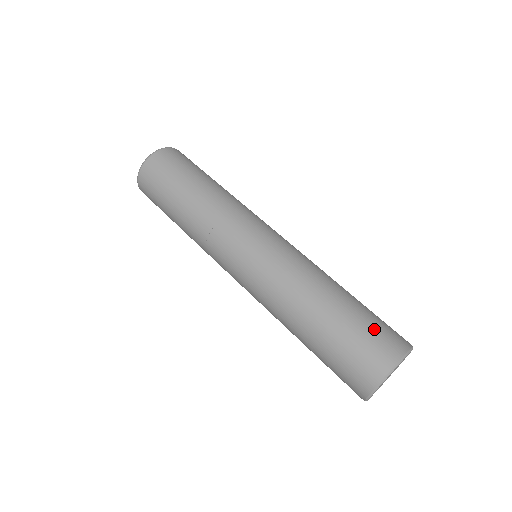
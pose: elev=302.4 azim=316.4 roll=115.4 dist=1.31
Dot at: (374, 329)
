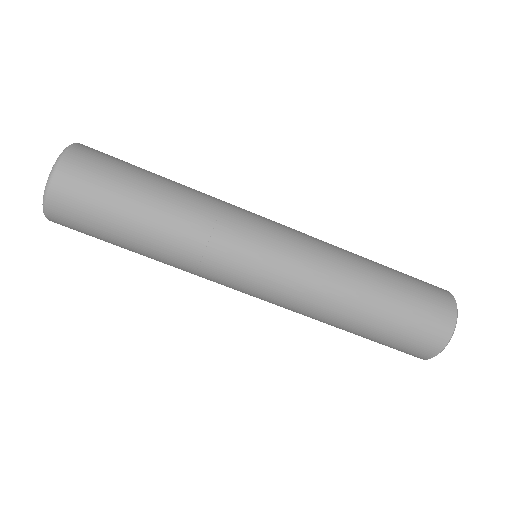
Dot at: (400, 345)
